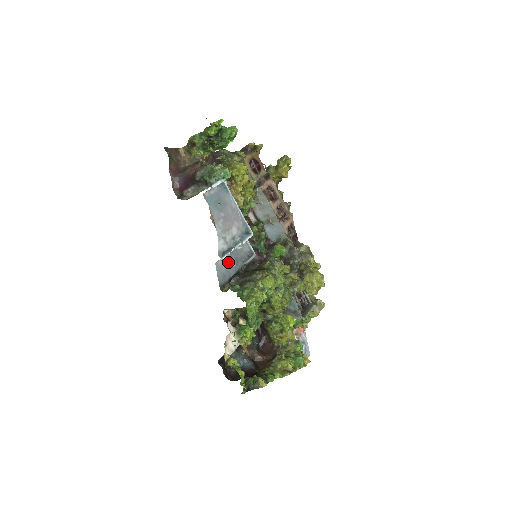
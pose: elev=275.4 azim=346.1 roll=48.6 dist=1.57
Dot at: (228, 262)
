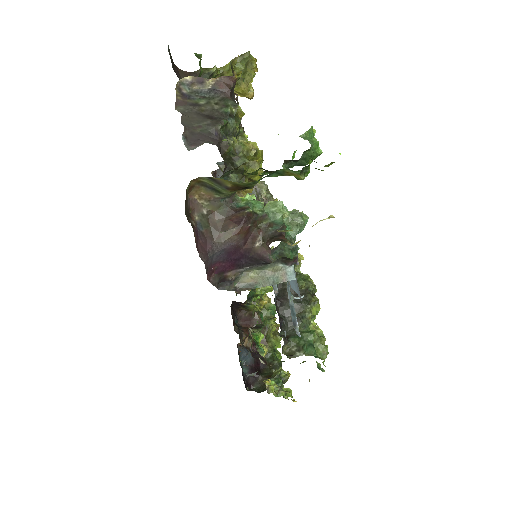
Dot at: occluded
